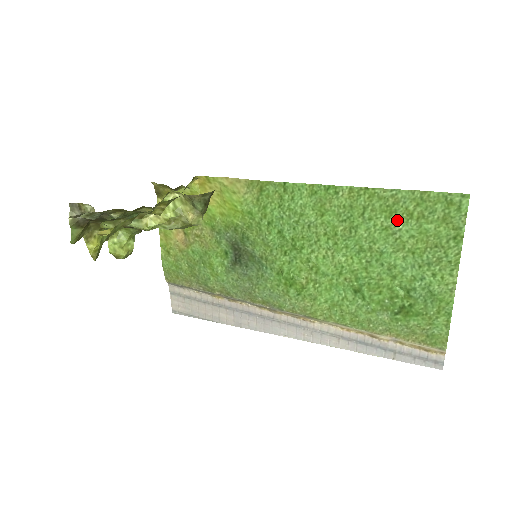
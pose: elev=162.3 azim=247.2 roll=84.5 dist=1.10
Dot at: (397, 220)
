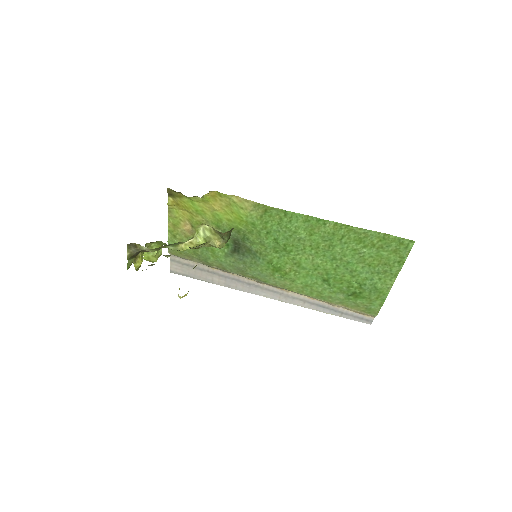
Dot at: (364, 246)
